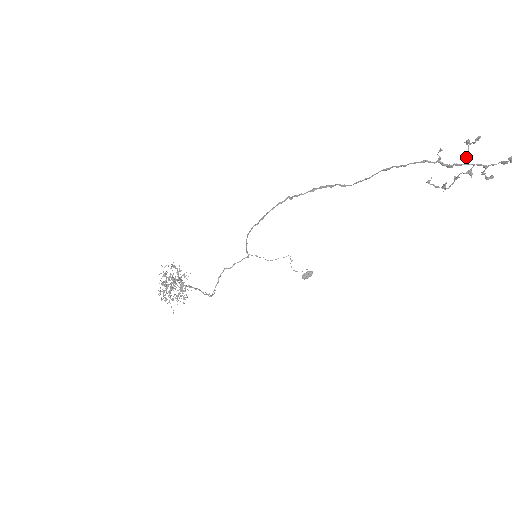
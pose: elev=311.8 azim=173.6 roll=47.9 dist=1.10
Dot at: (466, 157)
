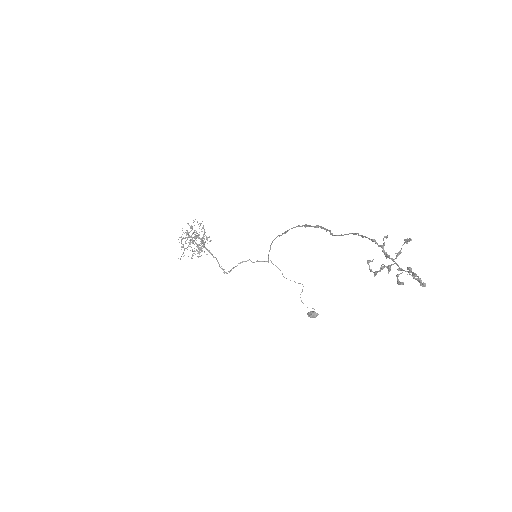
Dot at: (397, 253)
